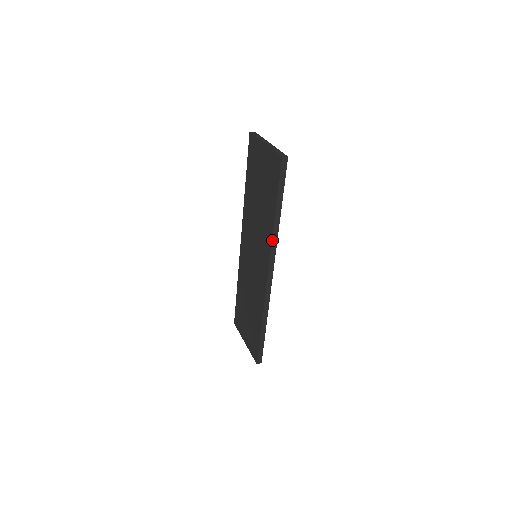
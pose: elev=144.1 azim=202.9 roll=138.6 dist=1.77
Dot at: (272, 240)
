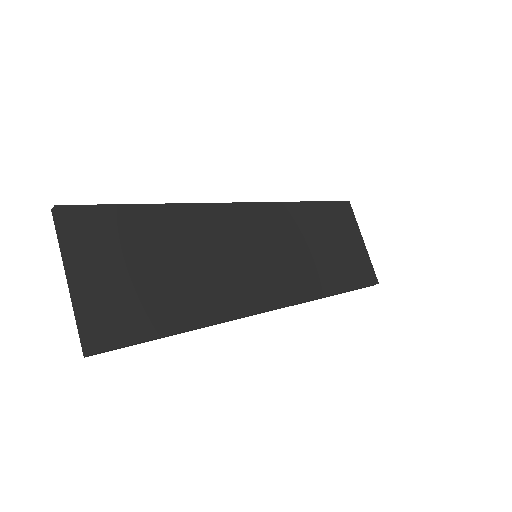
Dot at: occluded
